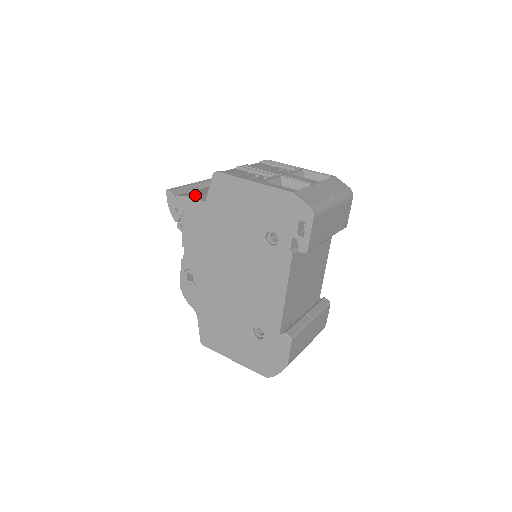
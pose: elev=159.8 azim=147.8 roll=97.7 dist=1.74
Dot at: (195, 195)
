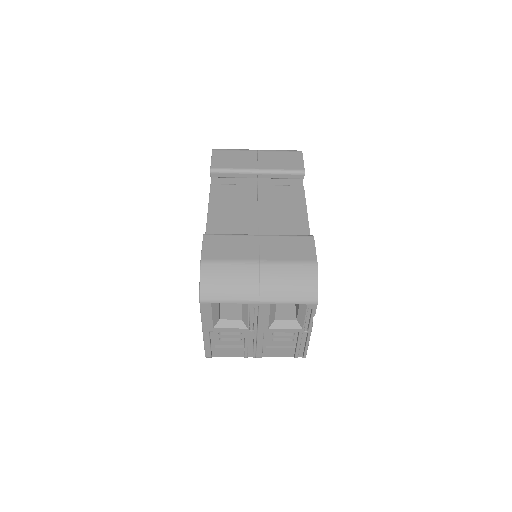
Dot at: occluded
